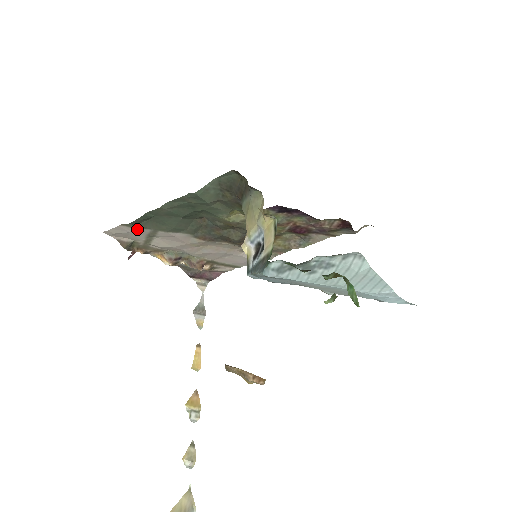
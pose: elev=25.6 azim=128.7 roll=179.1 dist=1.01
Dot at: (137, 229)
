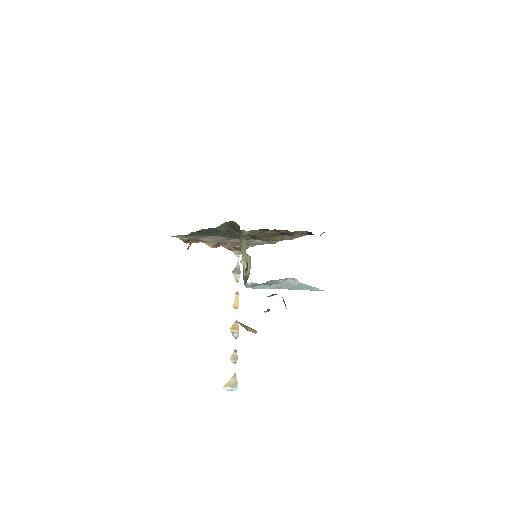
Dot at: (189, 236)
